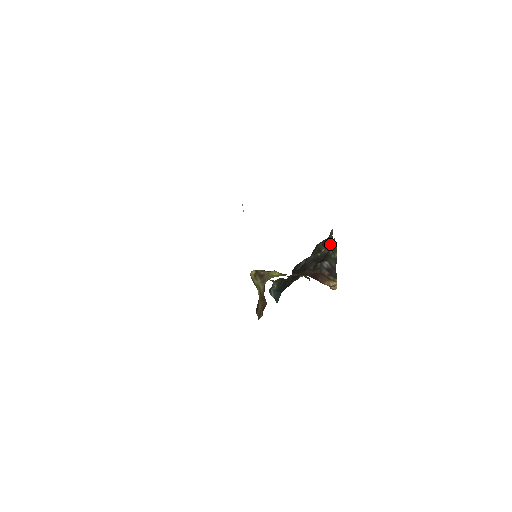
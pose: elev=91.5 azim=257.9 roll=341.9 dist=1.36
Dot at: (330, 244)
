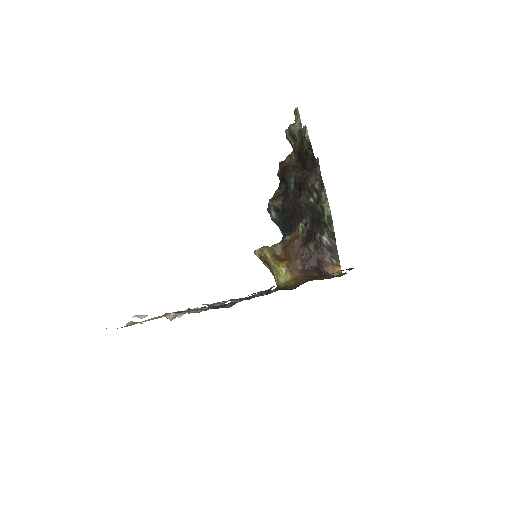
Dot at: (322, 204)
